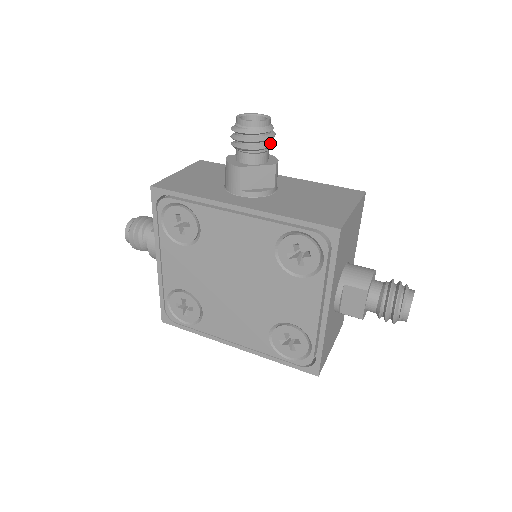
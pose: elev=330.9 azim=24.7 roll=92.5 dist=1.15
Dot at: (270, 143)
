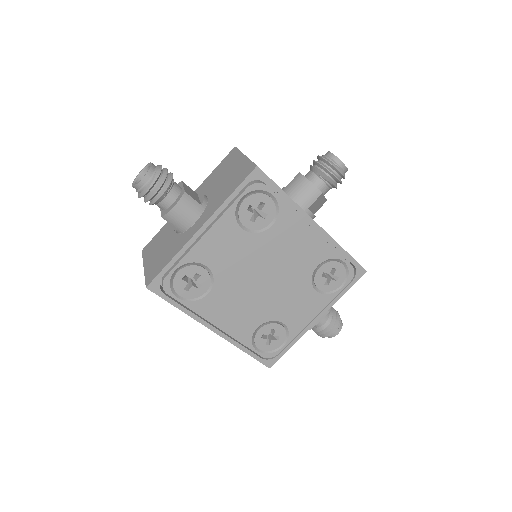
Dot at: occluded
